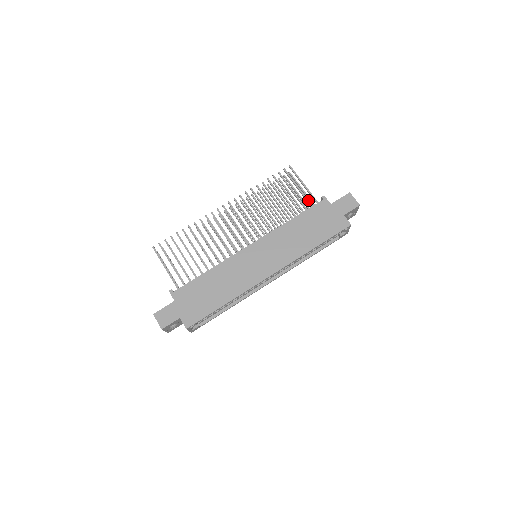
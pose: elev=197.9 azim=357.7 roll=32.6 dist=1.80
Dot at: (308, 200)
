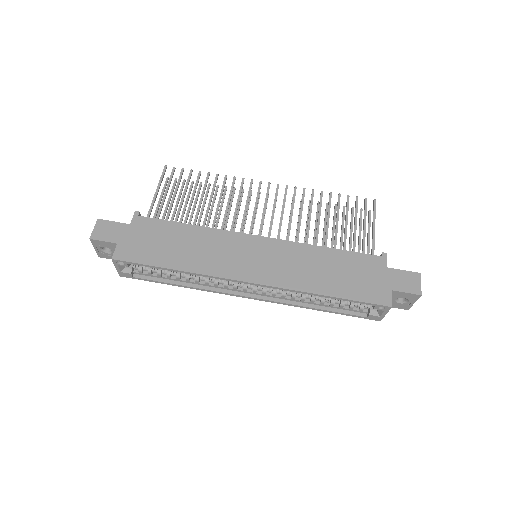
Dot at: occluded
